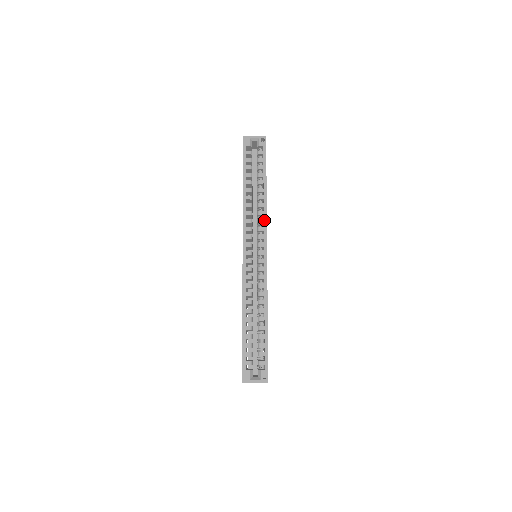
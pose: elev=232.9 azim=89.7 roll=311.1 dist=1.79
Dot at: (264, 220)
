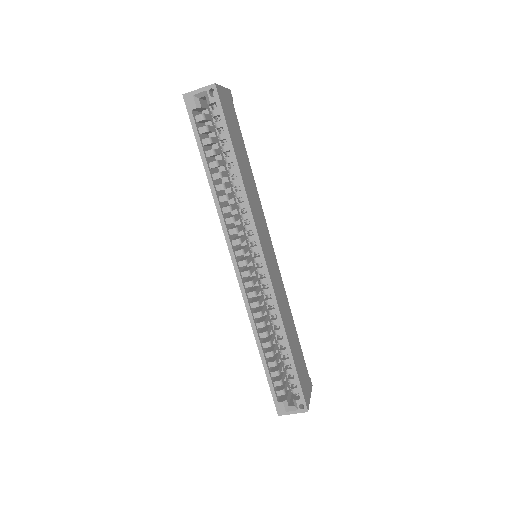
Dot at: (249, 216)
